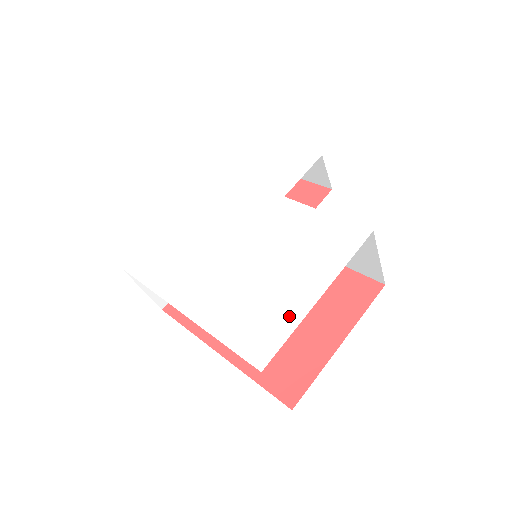
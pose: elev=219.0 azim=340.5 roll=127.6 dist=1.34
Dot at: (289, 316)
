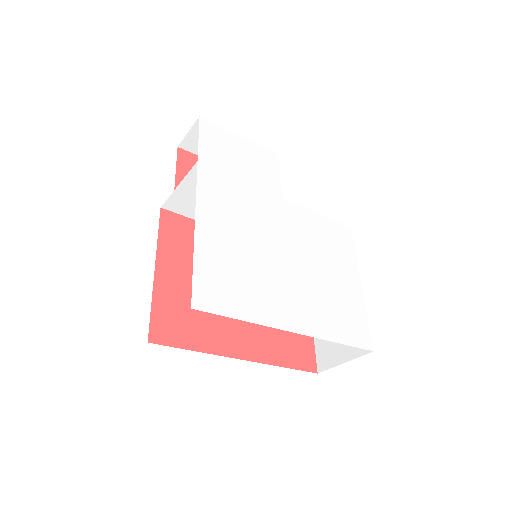
Dot at: (358, 305)
